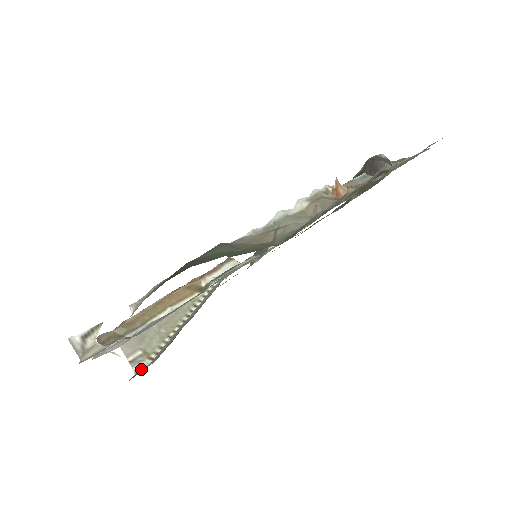
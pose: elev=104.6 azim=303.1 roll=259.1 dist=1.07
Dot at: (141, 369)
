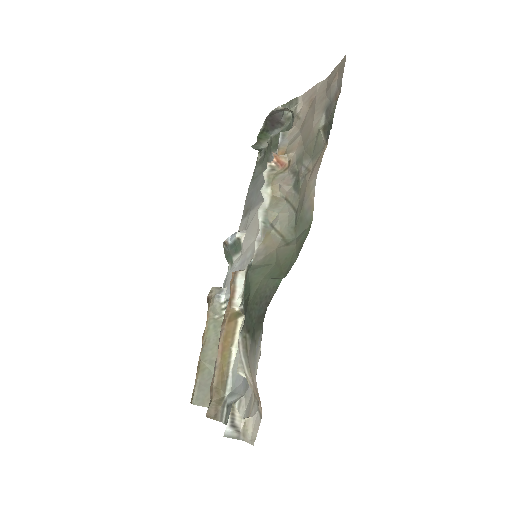
Dot at: occluded
